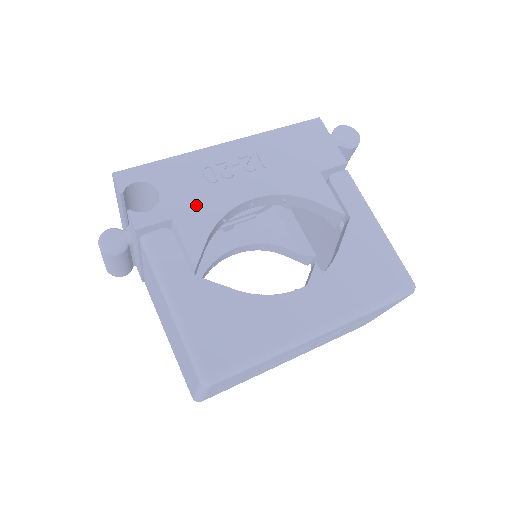
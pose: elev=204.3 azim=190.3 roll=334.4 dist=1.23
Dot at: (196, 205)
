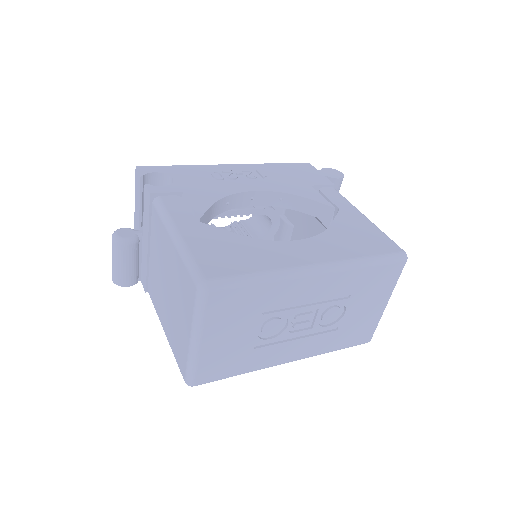
Dot at: (204, 188)
